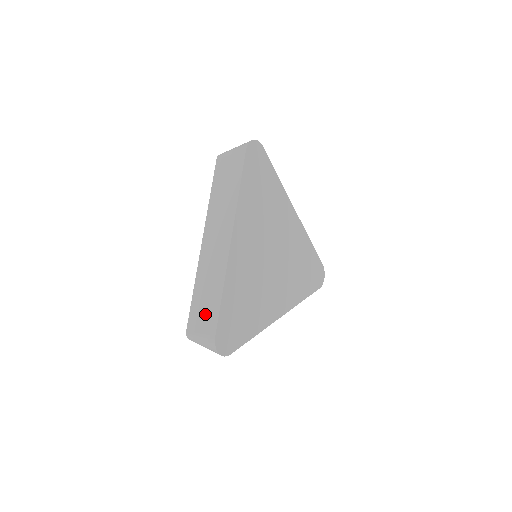
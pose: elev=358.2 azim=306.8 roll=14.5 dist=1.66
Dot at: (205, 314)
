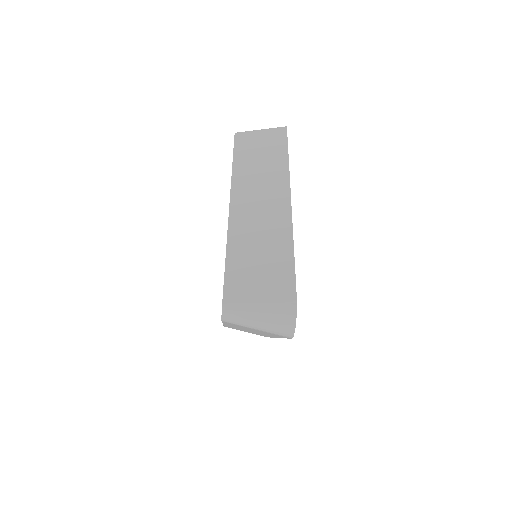
Dot at: (264, 275)
